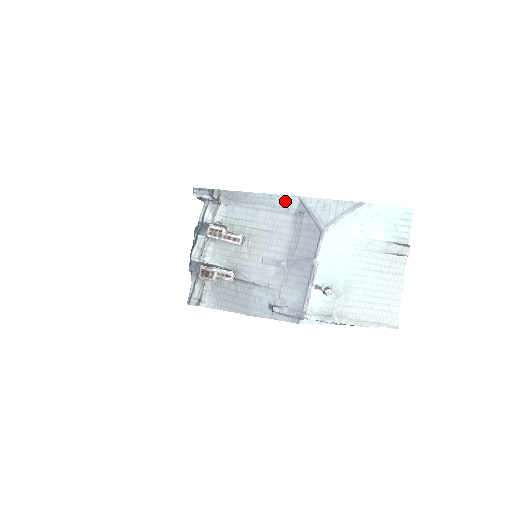
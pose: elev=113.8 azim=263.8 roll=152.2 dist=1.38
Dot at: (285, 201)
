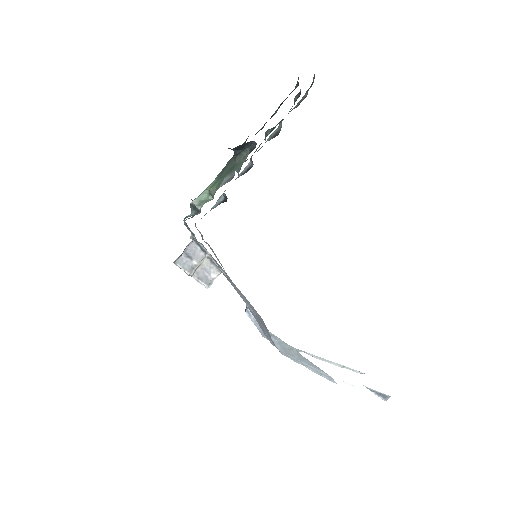
Dot at: occluded
